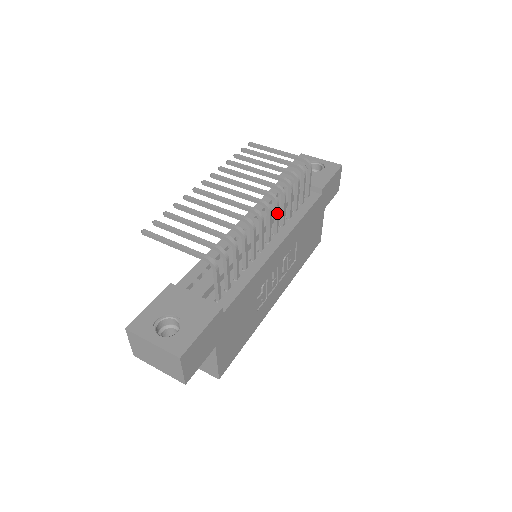
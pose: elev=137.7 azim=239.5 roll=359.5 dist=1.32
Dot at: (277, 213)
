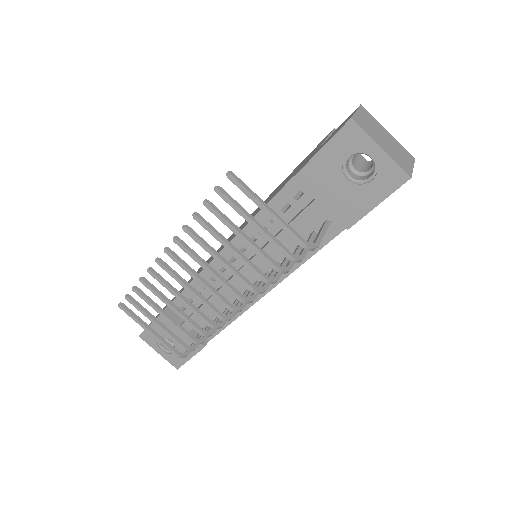
Dot at: (257, 294)
